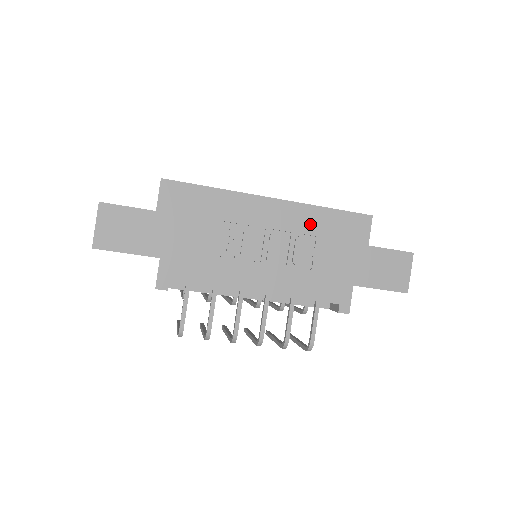
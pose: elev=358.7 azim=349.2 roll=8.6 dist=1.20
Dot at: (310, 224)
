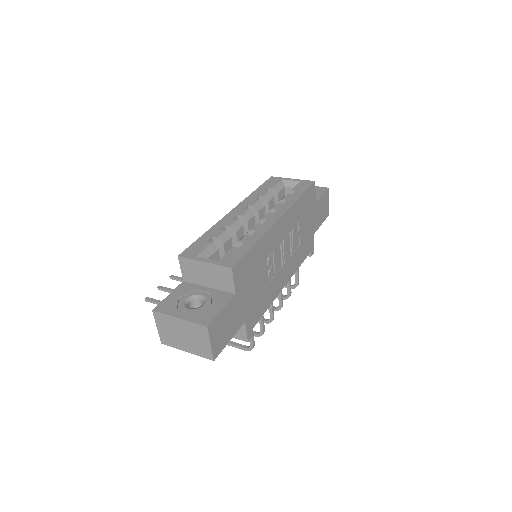
Dot at: (296, 216)
